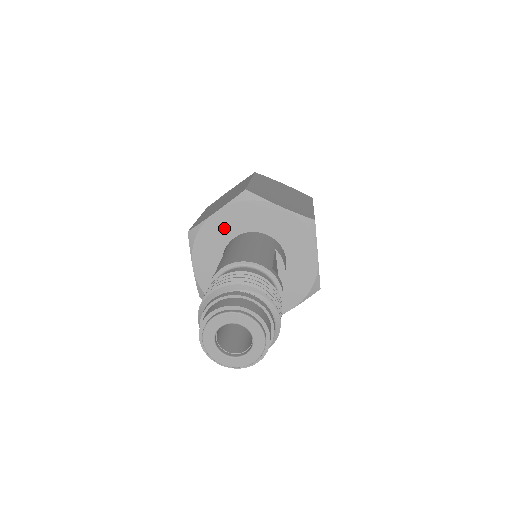
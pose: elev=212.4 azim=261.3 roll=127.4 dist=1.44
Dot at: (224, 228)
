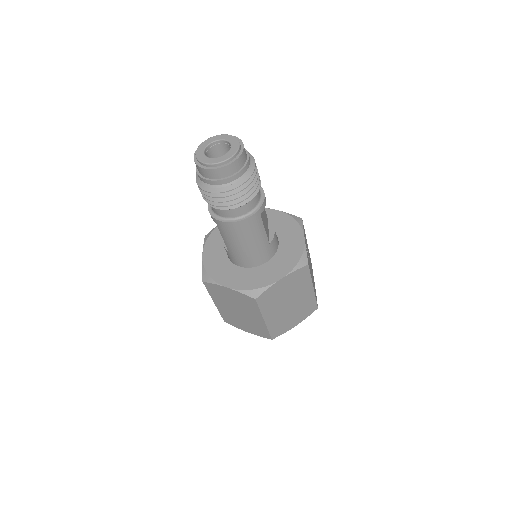
Dot at: occluded
